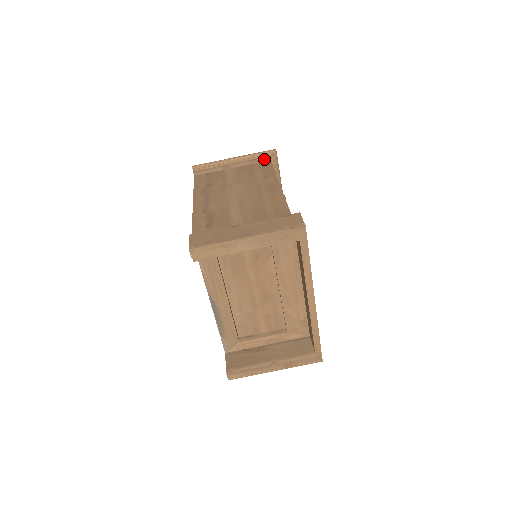
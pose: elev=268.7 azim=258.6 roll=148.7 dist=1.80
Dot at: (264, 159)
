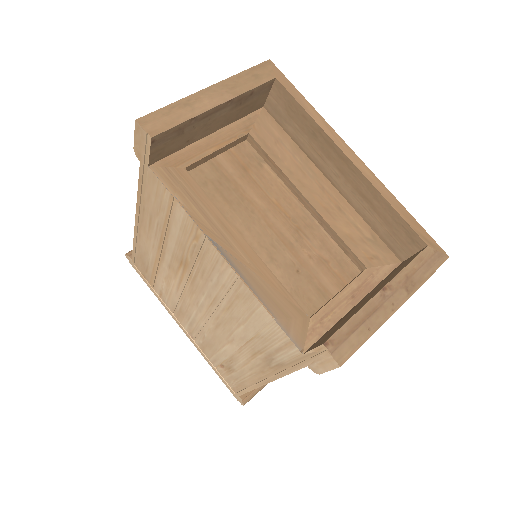
Dot at: occluded
